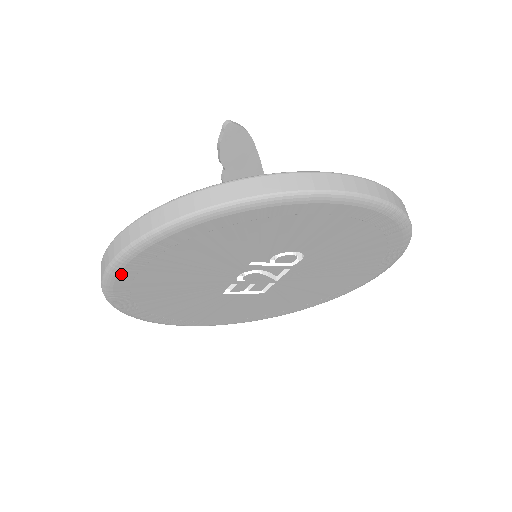
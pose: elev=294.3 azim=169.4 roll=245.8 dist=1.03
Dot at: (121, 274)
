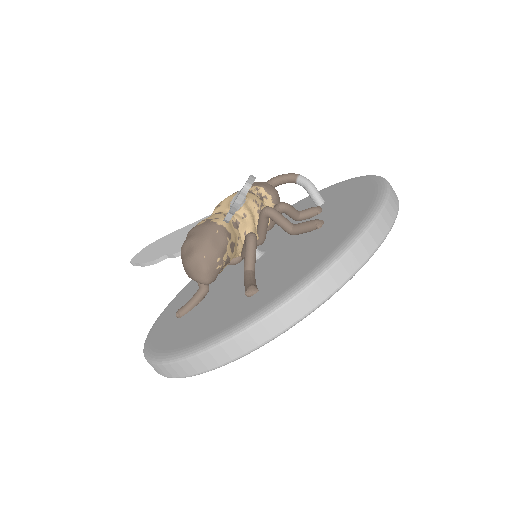
Dot at: occluded
